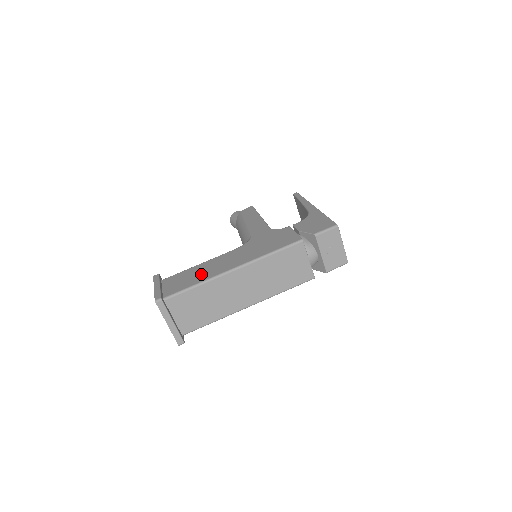
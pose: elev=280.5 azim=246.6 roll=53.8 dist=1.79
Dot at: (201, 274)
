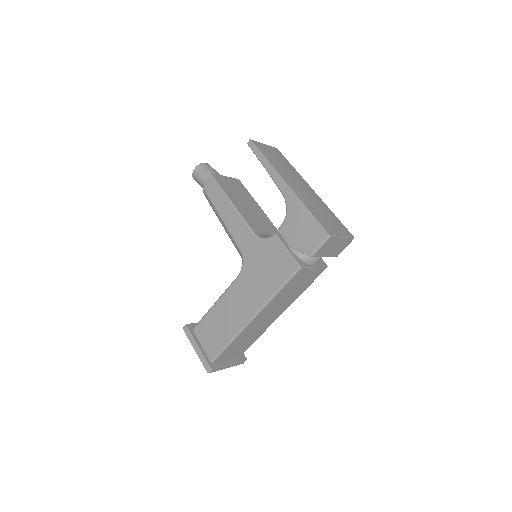
Dot at: (225, 325)
